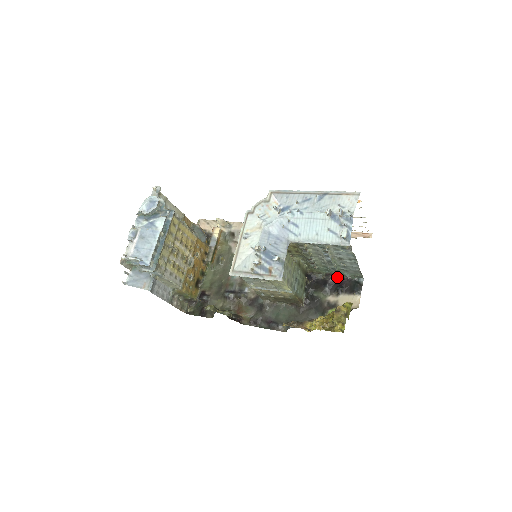
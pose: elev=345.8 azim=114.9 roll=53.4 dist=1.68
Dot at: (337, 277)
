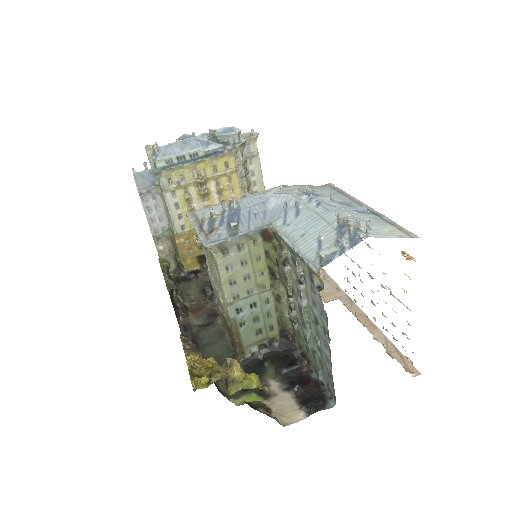
Dot at: (312, 372)
